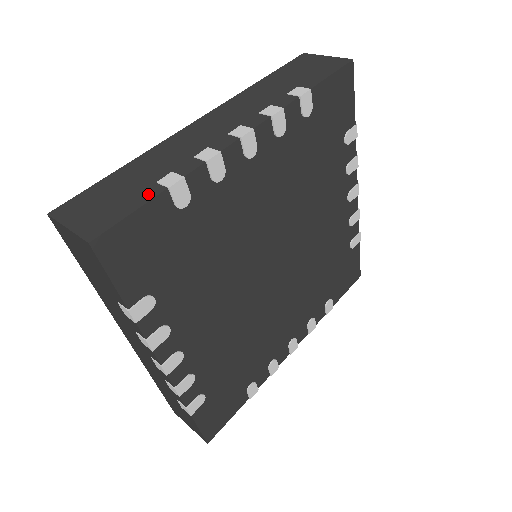
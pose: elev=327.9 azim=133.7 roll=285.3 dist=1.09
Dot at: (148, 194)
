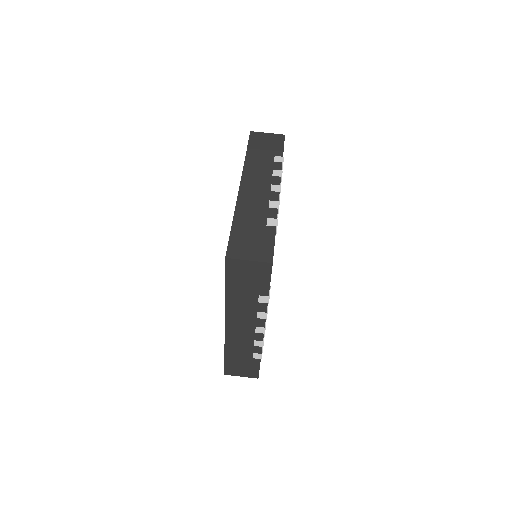
Dot at: (270, 232)
